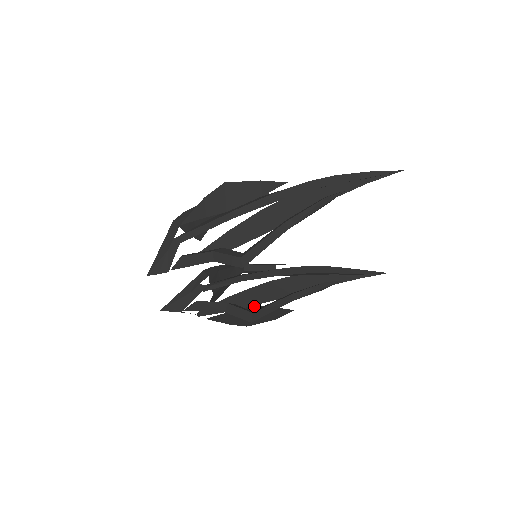
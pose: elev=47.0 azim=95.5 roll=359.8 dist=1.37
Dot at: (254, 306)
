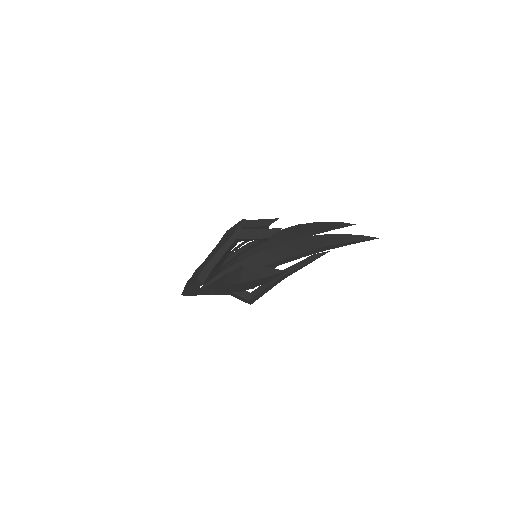
Dot at: occluded
